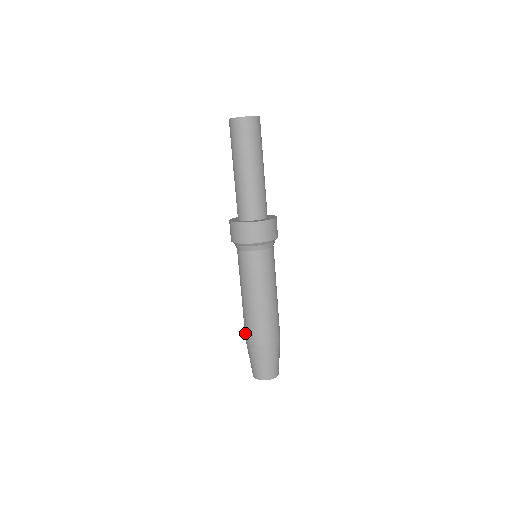
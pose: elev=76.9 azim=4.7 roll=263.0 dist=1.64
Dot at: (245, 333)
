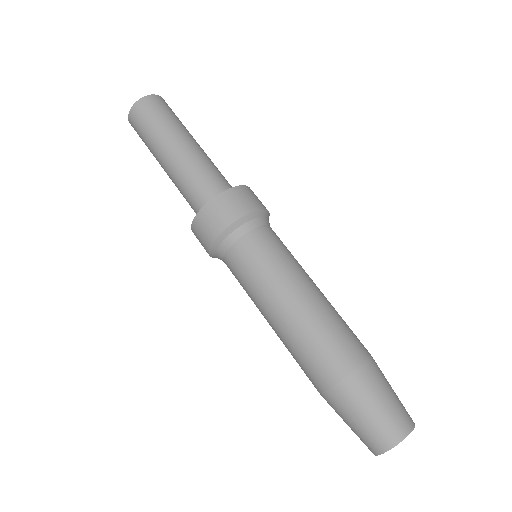
Dot at: (312, 380)
